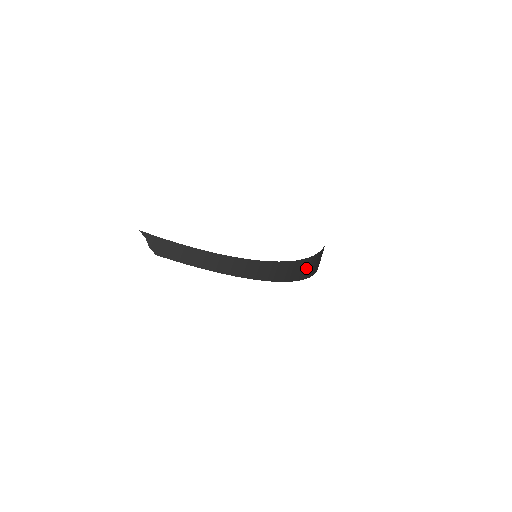
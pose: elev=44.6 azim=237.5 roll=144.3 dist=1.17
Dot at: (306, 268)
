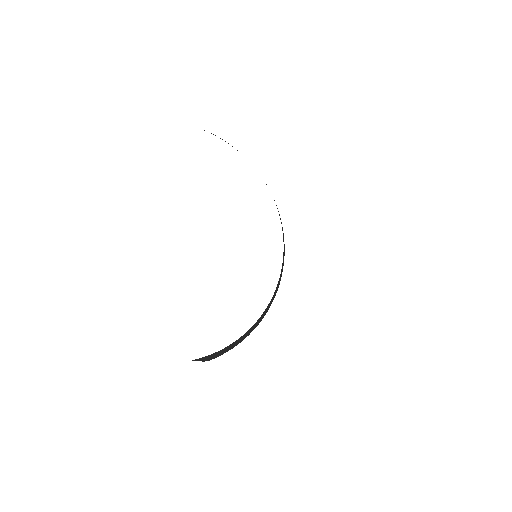
Dot at: occluded
